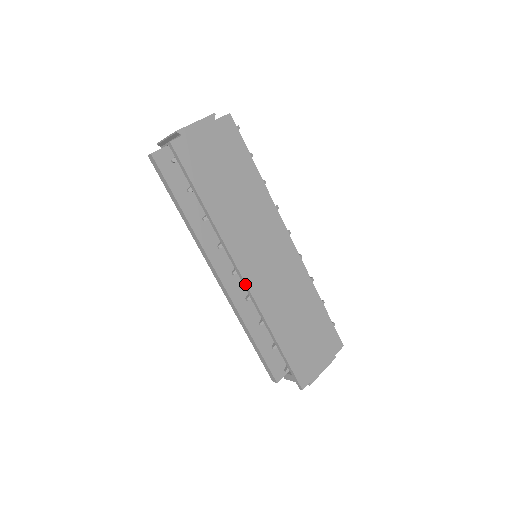
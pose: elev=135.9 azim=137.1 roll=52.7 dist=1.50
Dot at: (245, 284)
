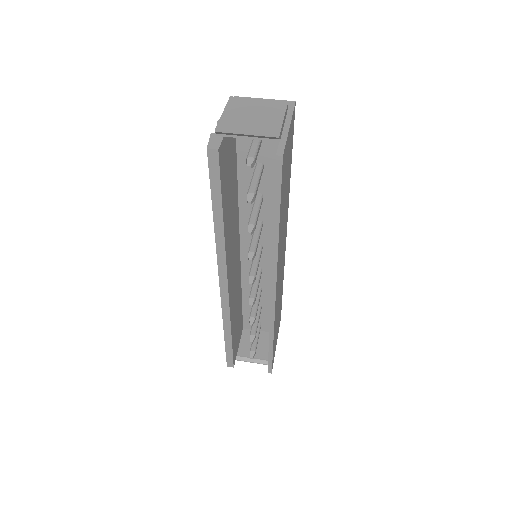
Dot at: (274, 299)
